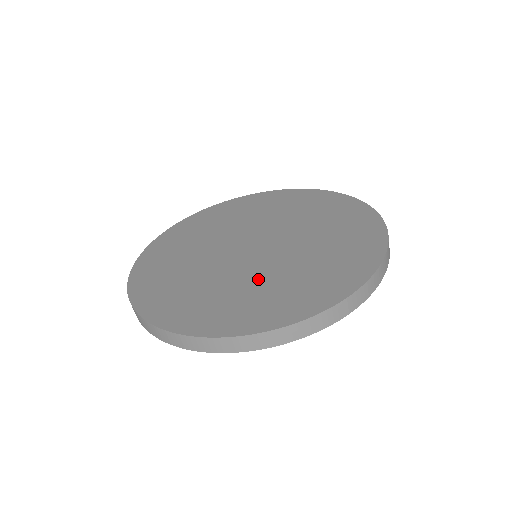
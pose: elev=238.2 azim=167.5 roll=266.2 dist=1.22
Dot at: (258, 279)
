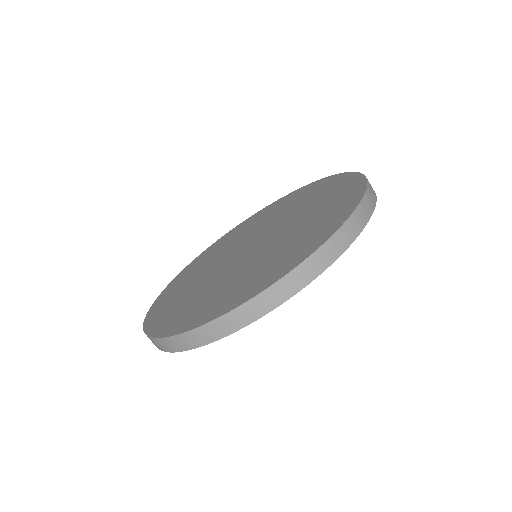
Dot at: (258, 261)
